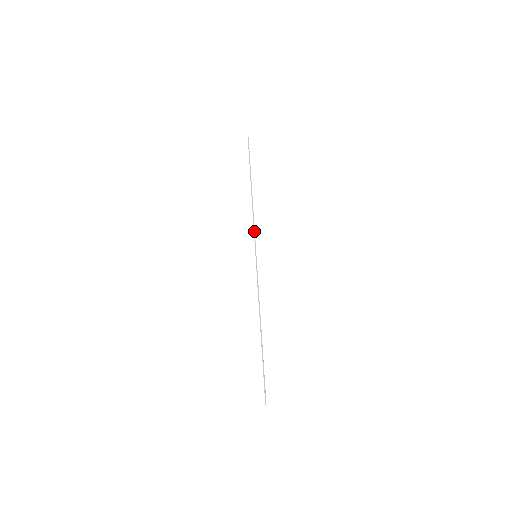
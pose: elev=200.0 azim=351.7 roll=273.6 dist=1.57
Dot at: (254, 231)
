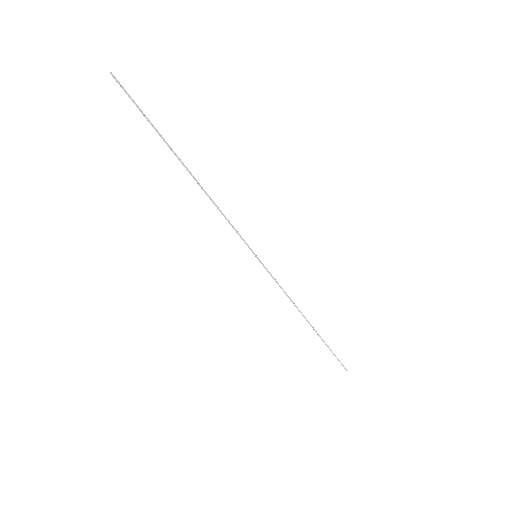
Dot at: (234, 228)
